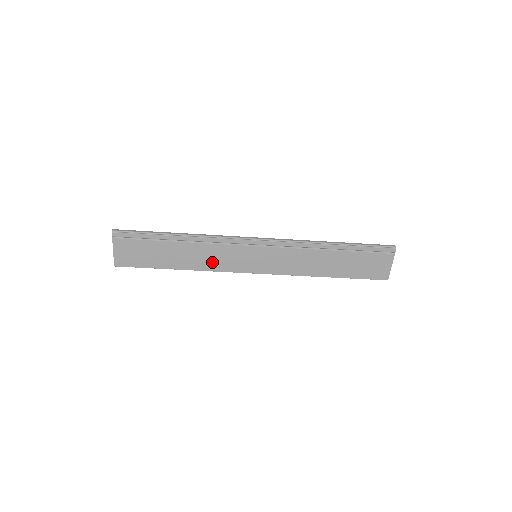
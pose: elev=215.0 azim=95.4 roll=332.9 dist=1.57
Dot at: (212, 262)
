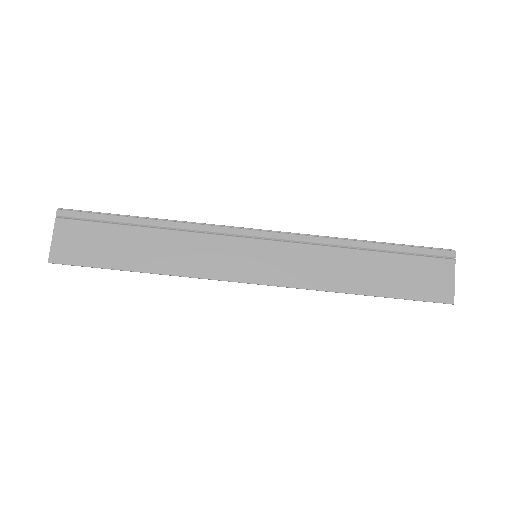
Dot at: (192, 262)
